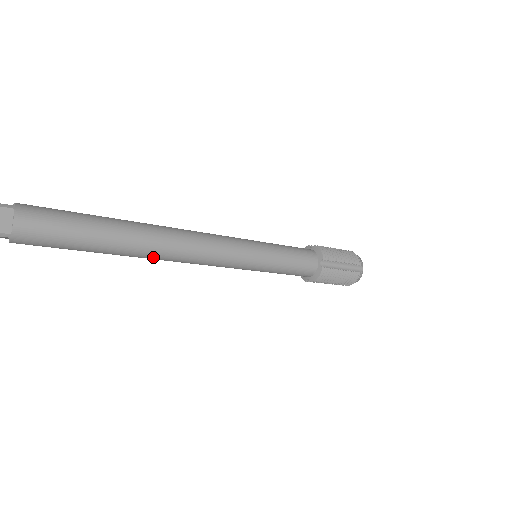
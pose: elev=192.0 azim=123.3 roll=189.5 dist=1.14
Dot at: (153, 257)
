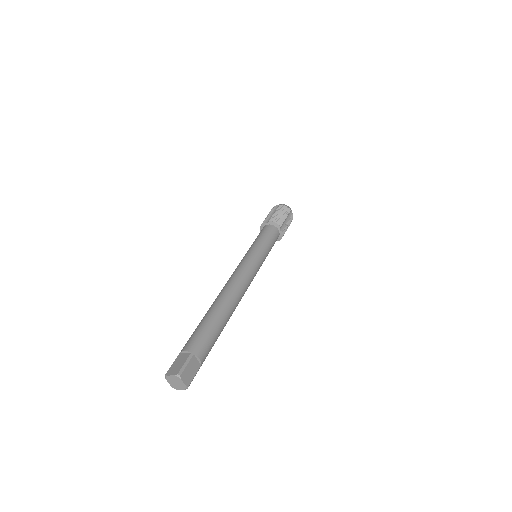
Dot at: occluded
